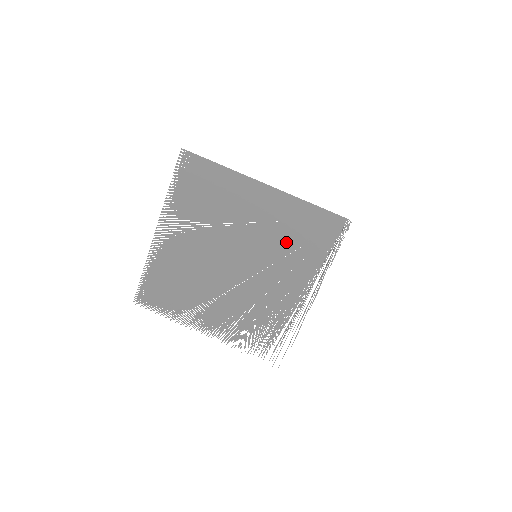
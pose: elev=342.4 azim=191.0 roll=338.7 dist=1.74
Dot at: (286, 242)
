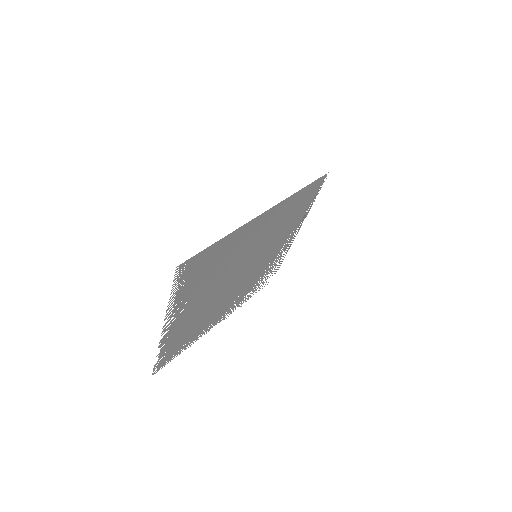
Dot at: (280, 227)
